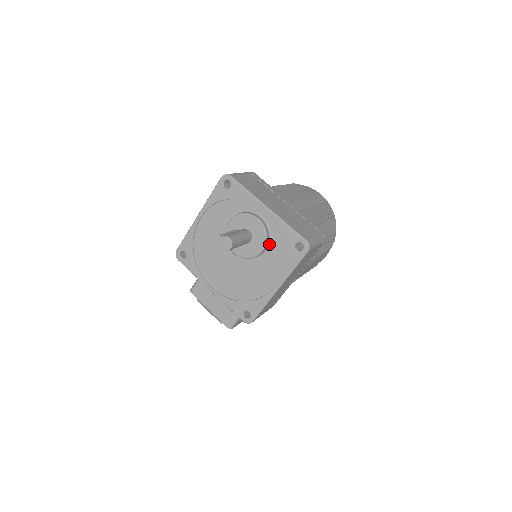
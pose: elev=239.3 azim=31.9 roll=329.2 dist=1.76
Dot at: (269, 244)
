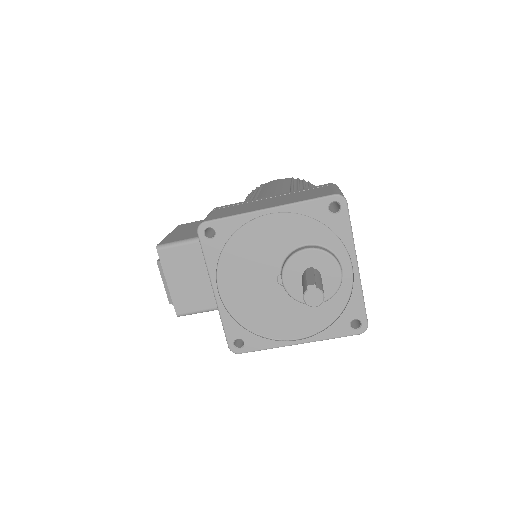
Dot at: occluded
